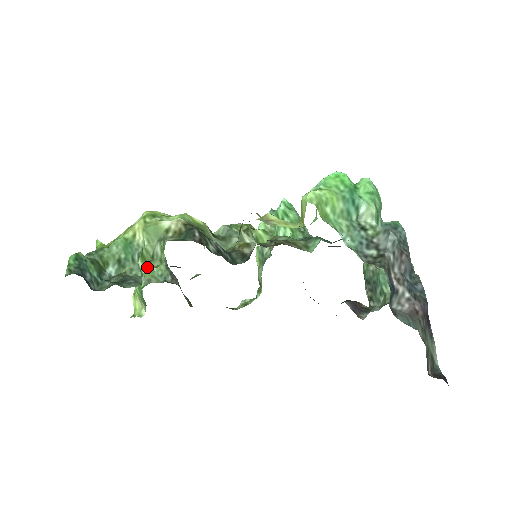
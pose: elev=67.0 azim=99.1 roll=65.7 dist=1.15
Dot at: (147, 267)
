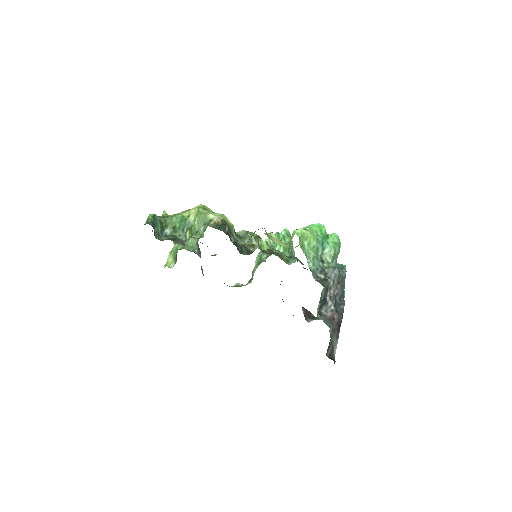
Dot at: (192, 237)
